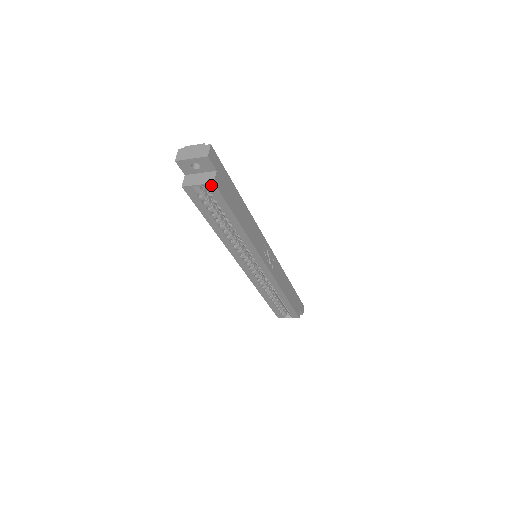
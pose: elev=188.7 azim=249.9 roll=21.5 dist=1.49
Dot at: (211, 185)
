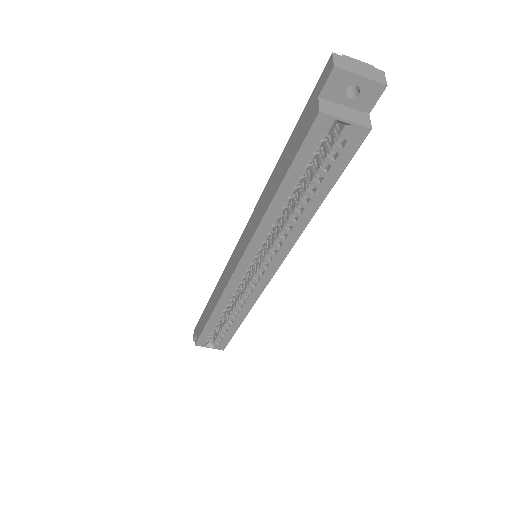
Dot at: (363, 130)
